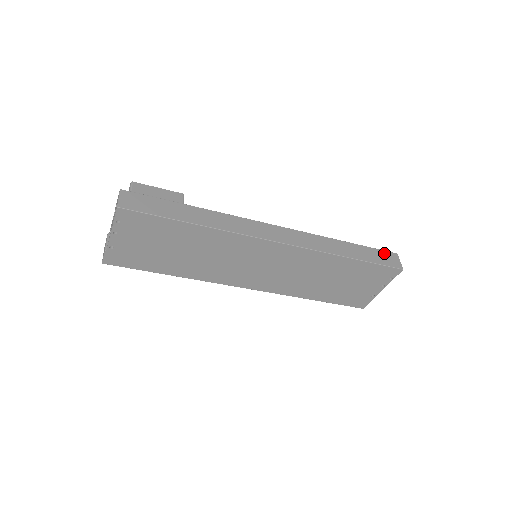
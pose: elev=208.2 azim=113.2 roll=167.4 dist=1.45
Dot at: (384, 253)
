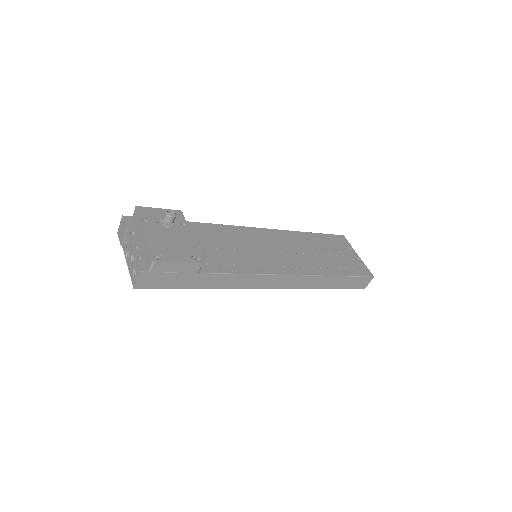
Dot at: (361, 279)
